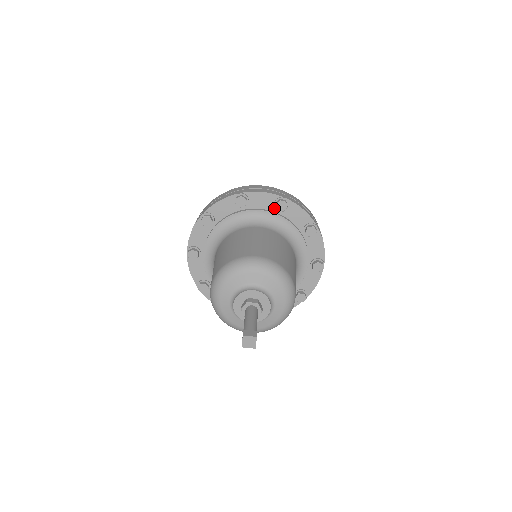
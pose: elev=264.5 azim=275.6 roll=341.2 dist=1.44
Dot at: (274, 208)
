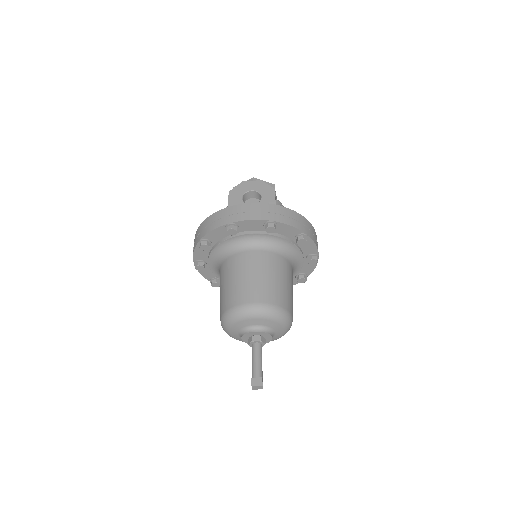
Dot at: (264, 229)
